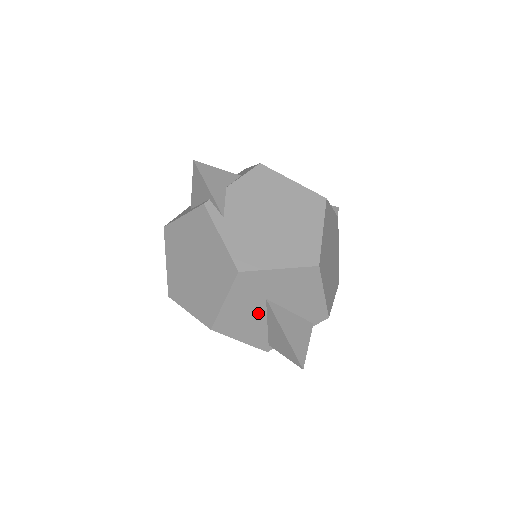
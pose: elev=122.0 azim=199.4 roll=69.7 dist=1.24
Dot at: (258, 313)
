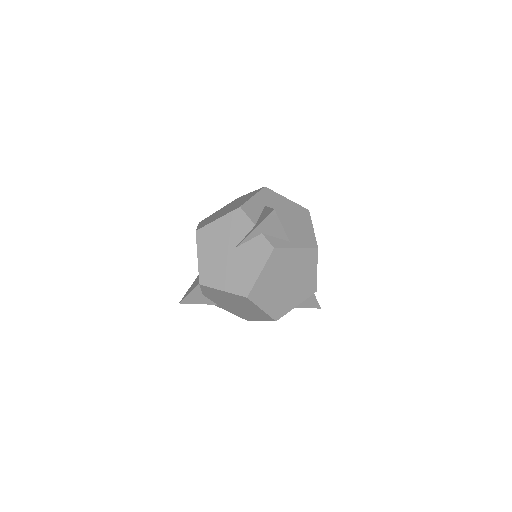
Dot at: occluded
